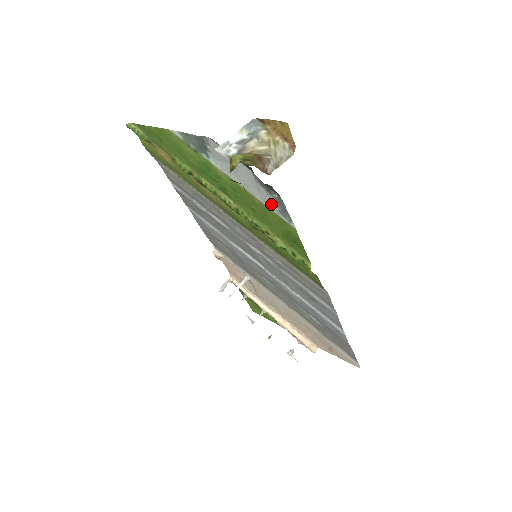
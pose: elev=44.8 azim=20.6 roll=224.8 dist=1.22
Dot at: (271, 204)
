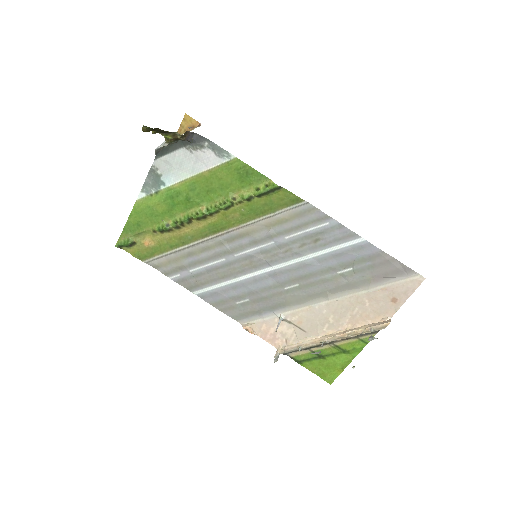
Dot at: (212, 160)
